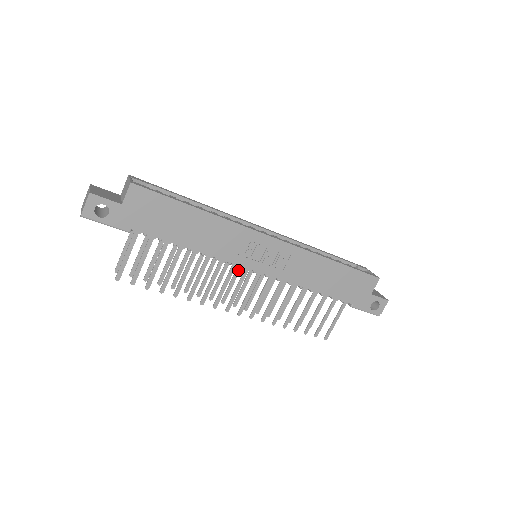
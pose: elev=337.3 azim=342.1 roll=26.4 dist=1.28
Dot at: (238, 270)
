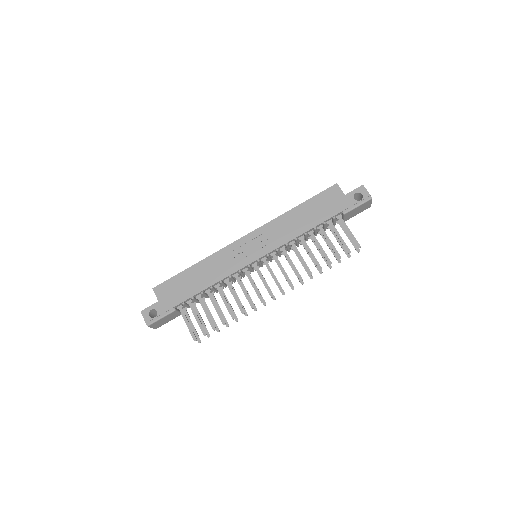
Dot at: occluded
